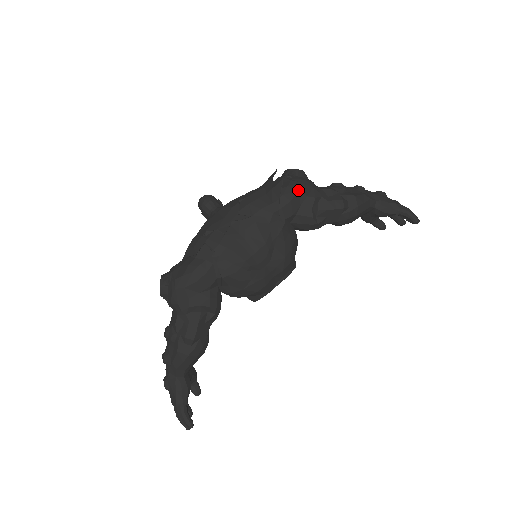
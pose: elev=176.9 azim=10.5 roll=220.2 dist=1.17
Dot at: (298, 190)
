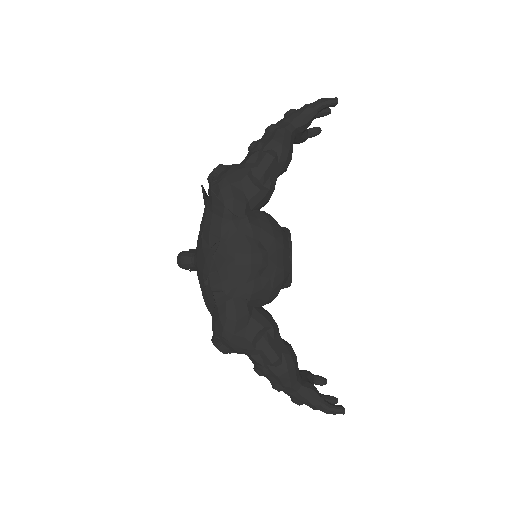
Dot at: (230, 184)
